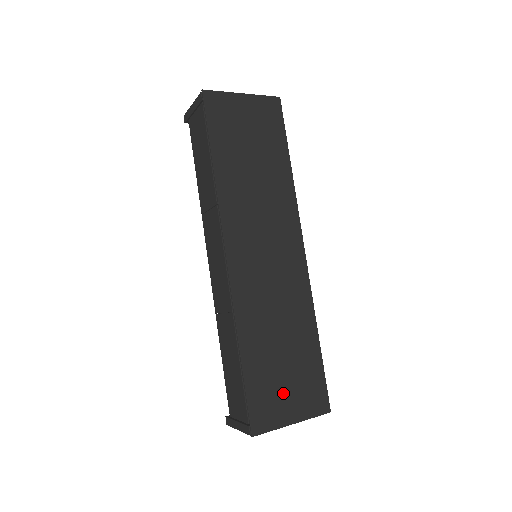
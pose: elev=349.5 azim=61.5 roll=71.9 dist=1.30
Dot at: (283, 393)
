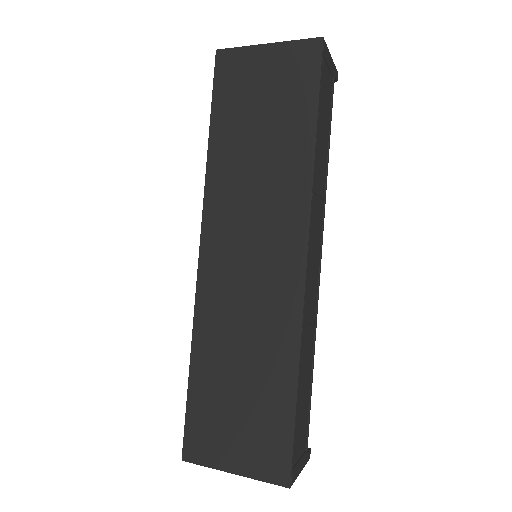
Dot at: (229, 431)
